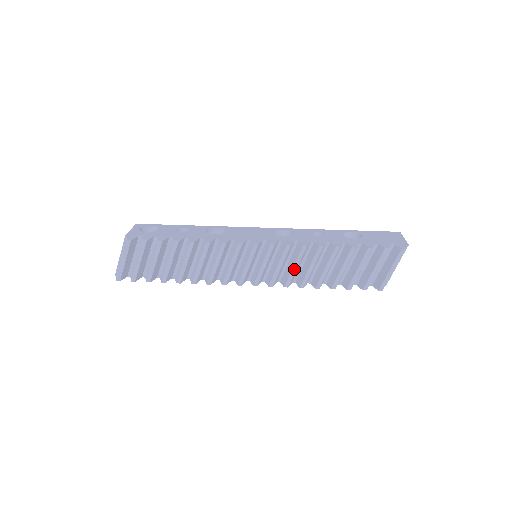
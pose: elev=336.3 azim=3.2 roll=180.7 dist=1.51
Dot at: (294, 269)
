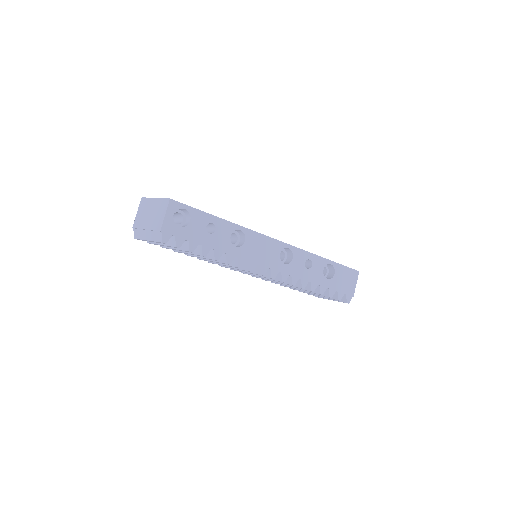
Dot at: (276, 282)
